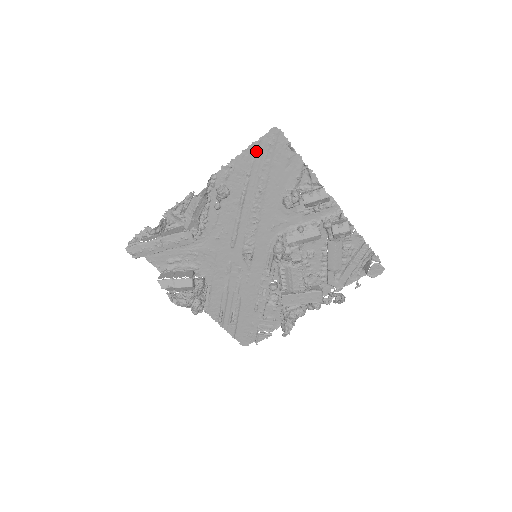
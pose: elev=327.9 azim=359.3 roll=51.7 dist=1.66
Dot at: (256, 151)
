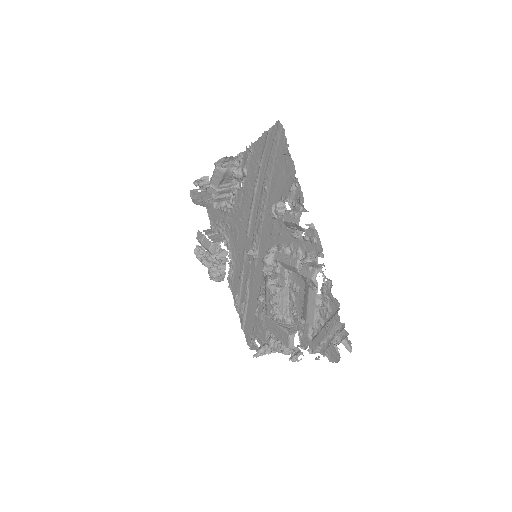
Dot at: (266, 142)
